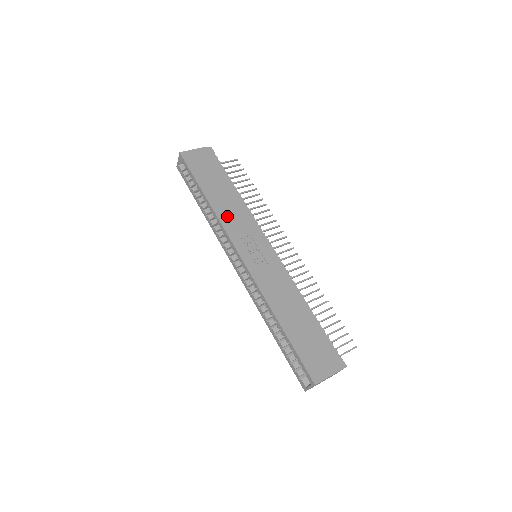
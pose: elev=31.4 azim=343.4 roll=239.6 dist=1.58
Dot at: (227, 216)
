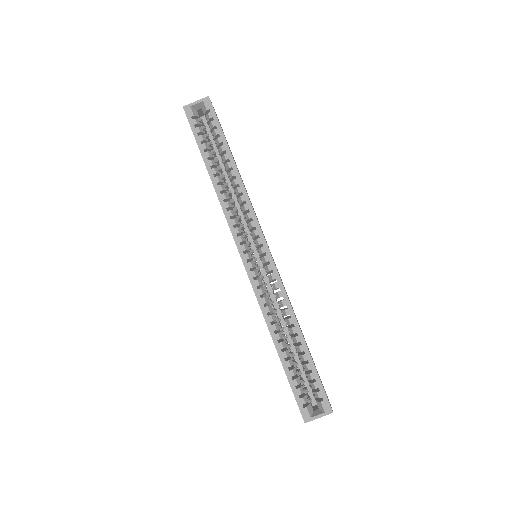
Dot at: occluded
